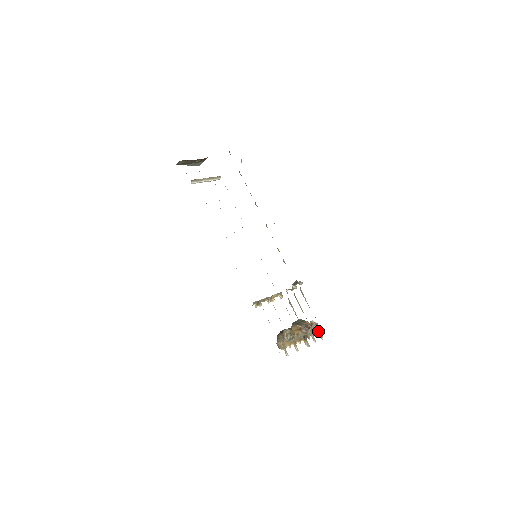
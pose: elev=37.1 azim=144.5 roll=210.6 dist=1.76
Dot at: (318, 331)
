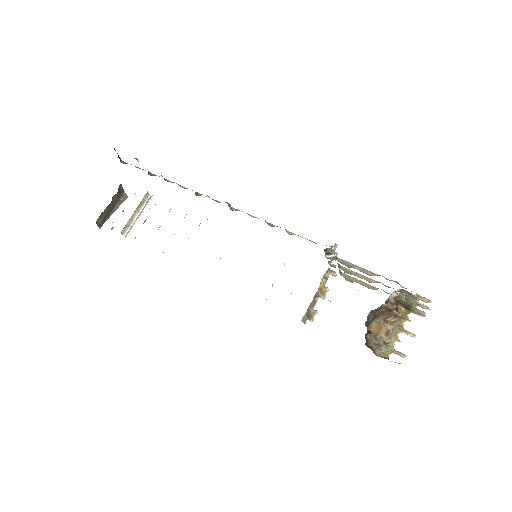
Dot at: occluded
